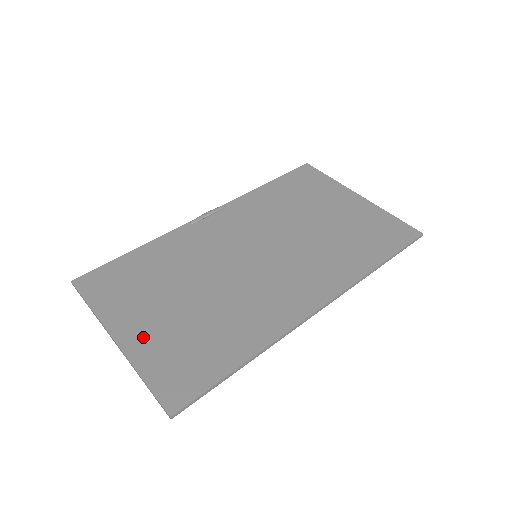
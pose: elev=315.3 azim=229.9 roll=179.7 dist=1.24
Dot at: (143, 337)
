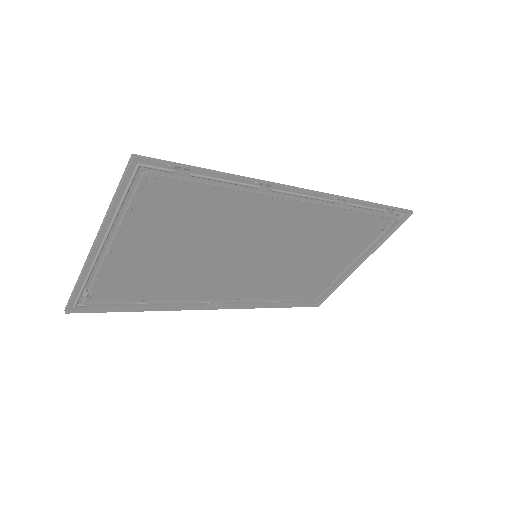
Dot at: (124, 234)
